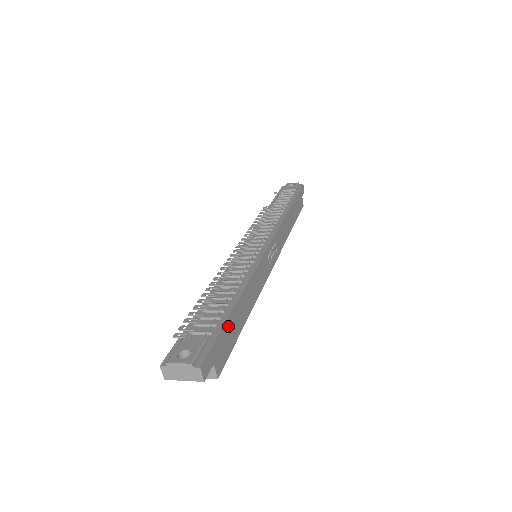
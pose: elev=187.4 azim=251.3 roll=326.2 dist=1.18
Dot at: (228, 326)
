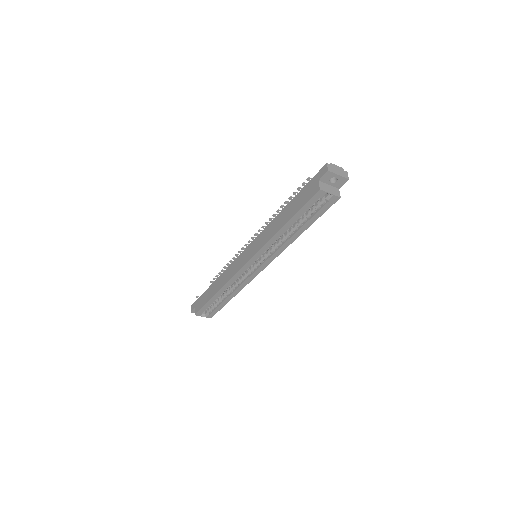
Dot at: occluded
